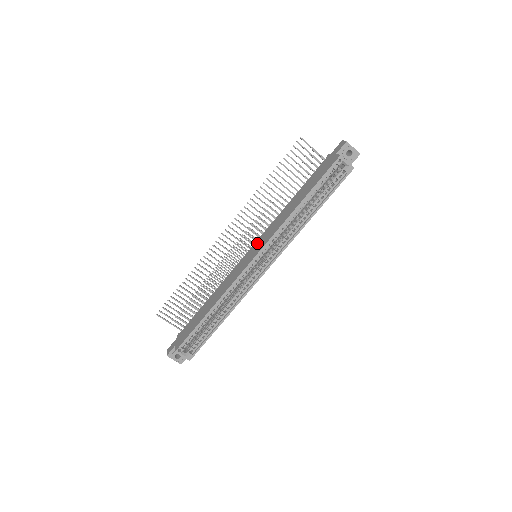
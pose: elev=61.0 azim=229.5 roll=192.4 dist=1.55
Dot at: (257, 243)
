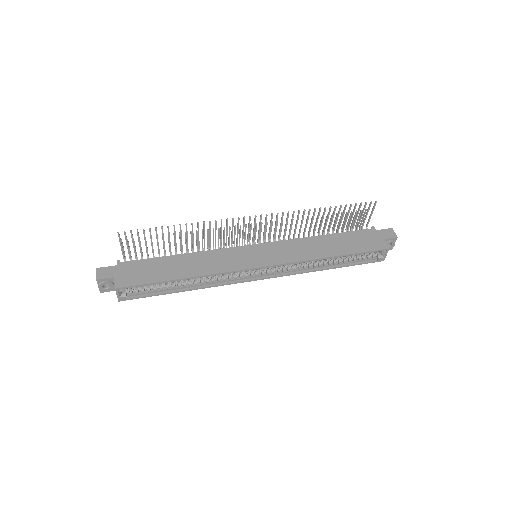
Dot at: (268, 248)
